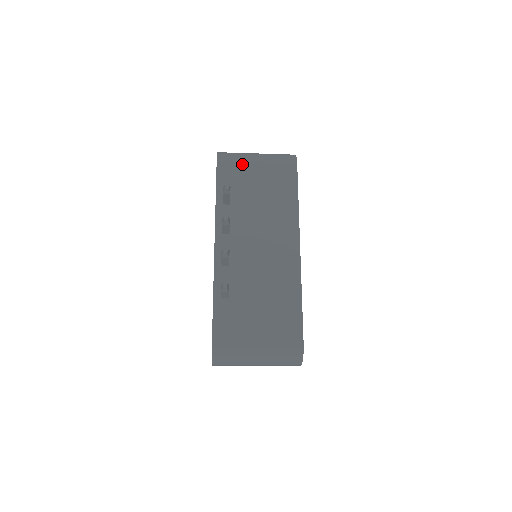
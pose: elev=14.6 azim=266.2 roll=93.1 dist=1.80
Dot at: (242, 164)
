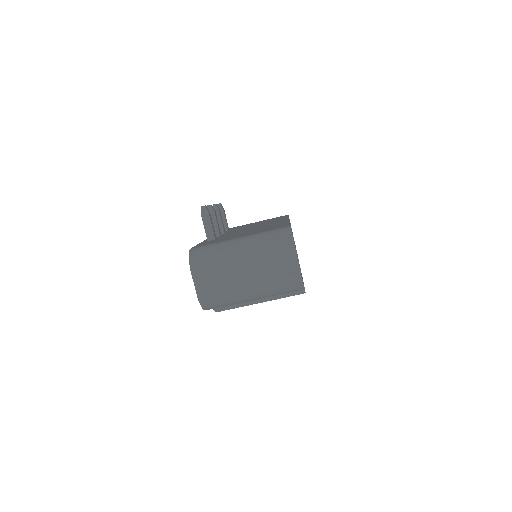
Dot at: (242, 225)
